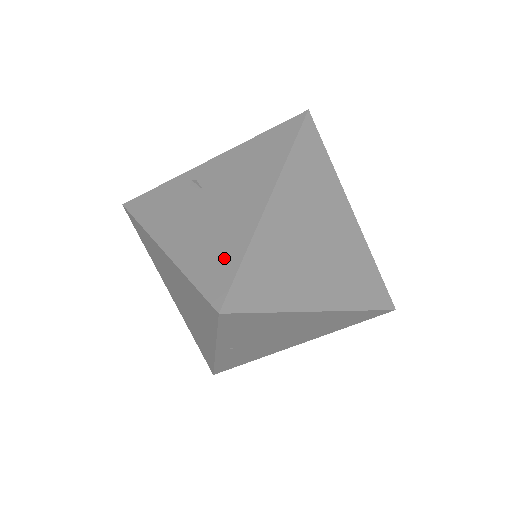
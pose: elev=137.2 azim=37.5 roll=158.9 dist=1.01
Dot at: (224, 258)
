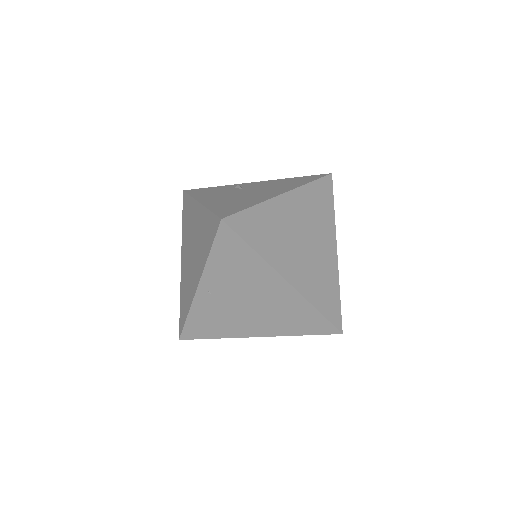
Dot at: (239, 206)
